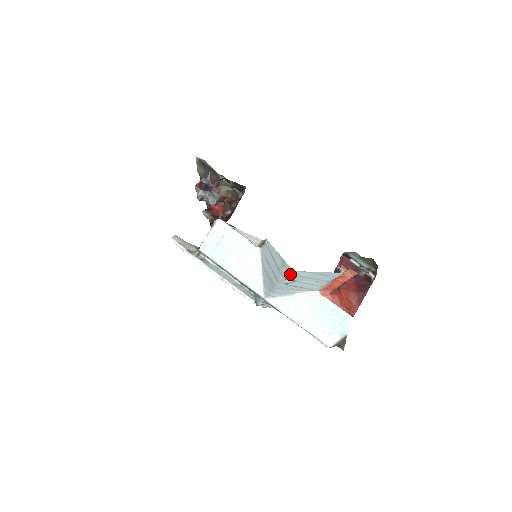
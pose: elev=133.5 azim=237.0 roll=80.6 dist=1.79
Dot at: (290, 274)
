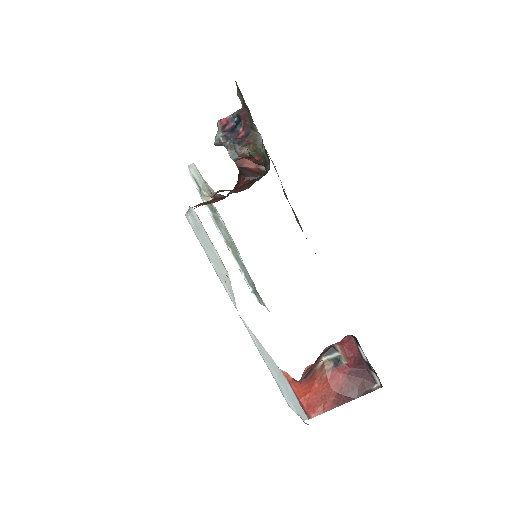
Dot at: occluded
